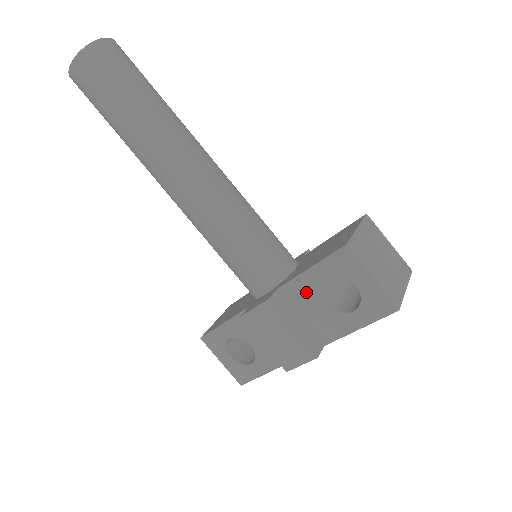
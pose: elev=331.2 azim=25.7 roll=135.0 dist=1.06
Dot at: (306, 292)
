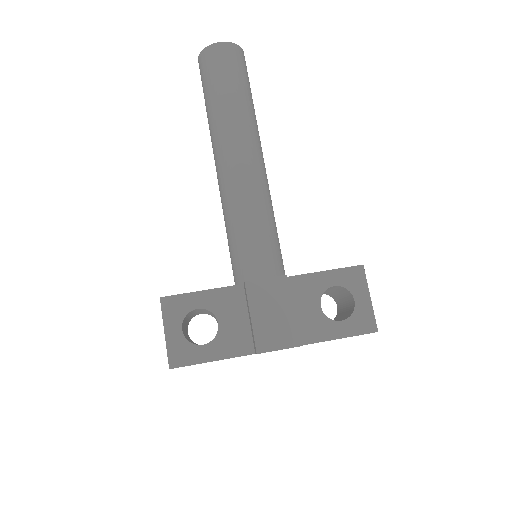
Dot at: (310, 290)
